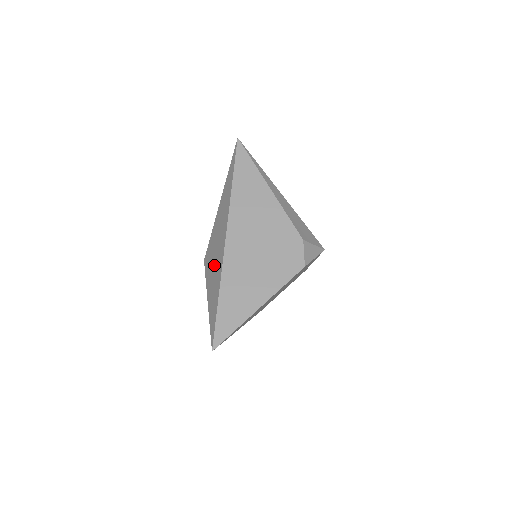
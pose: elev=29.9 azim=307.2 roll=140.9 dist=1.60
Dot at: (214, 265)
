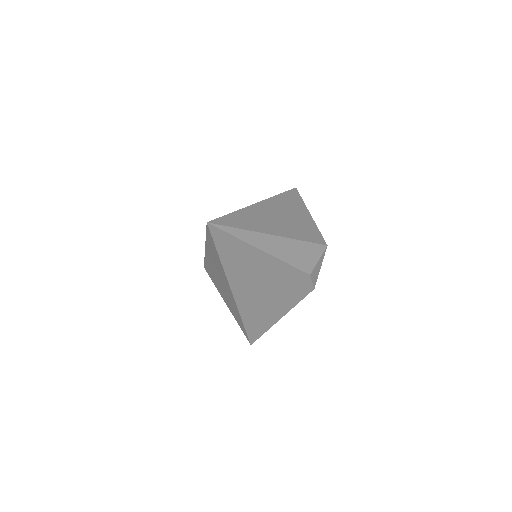
Dot at: (225, 295)
